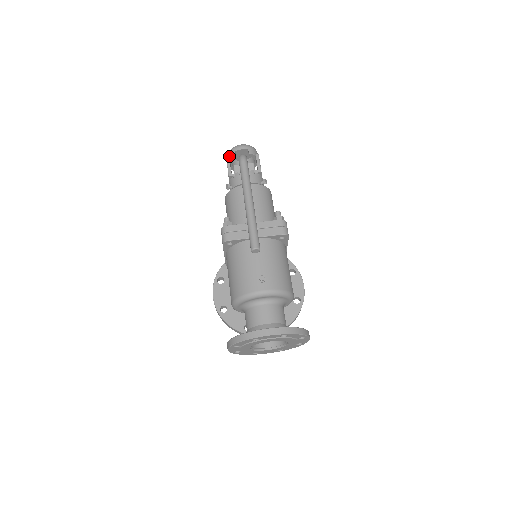
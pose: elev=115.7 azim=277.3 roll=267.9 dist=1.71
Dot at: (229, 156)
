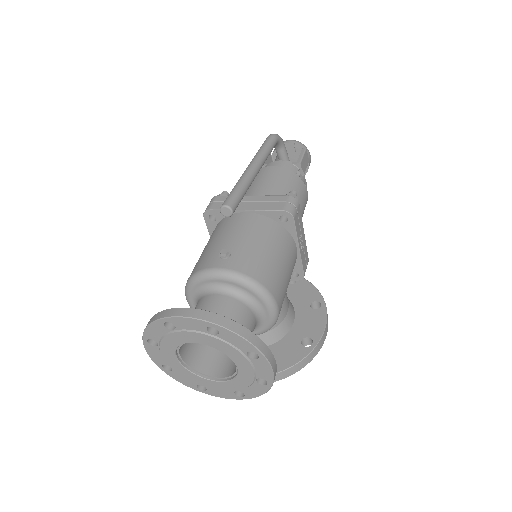
Dot at: occluded
